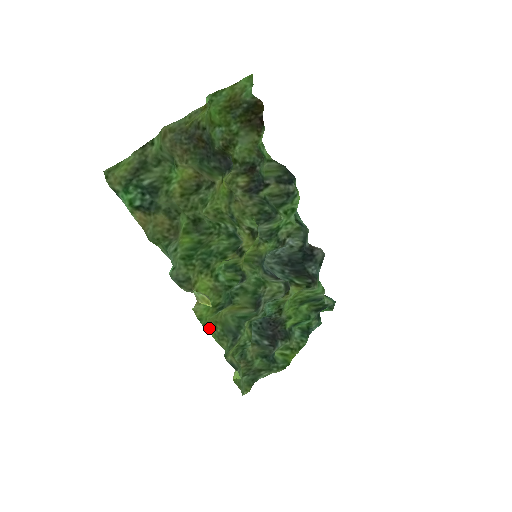
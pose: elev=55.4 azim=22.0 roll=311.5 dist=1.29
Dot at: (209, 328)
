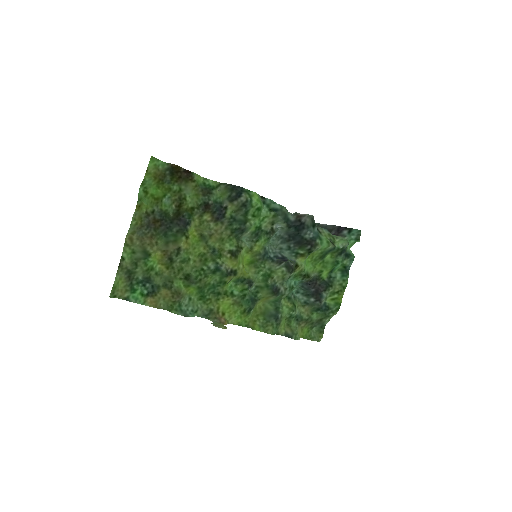
Dot at: (253, 324)
